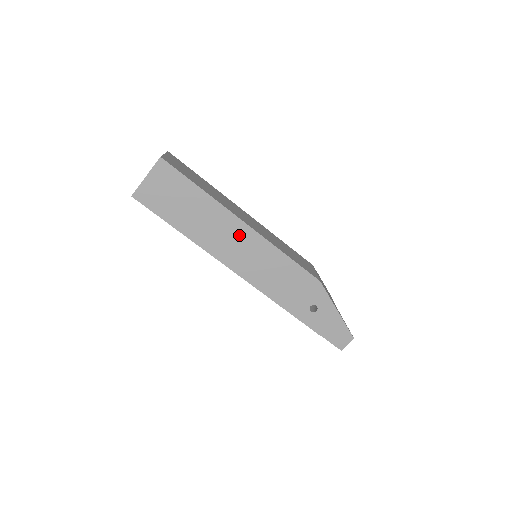
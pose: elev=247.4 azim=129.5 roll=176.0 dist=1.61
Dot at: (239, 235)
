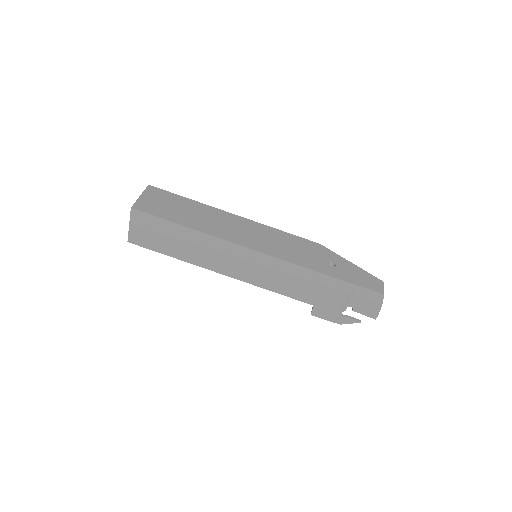
Dot at: (235, 222)
